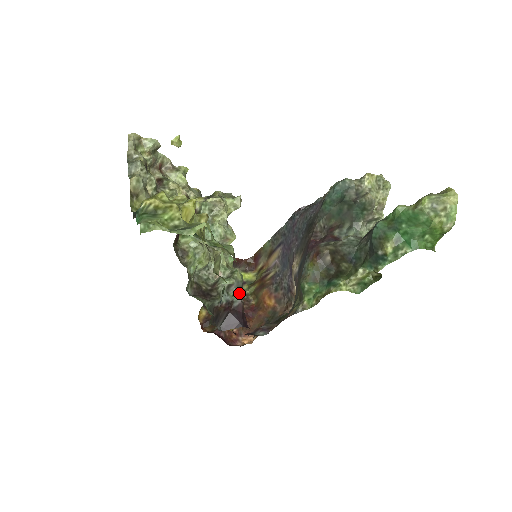
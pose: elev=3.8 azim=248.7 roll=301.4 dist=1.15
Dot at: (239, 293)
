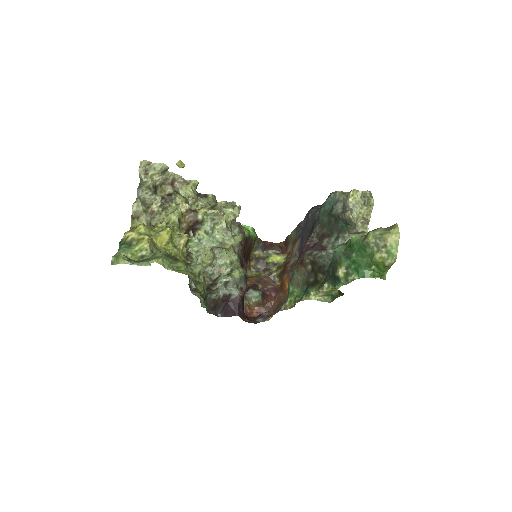
Dot at: (240, 286)
